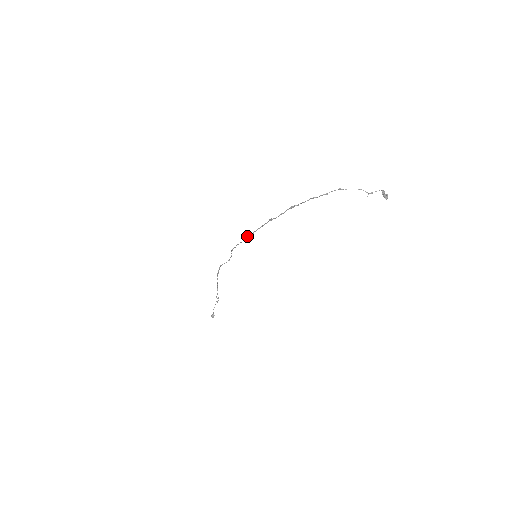
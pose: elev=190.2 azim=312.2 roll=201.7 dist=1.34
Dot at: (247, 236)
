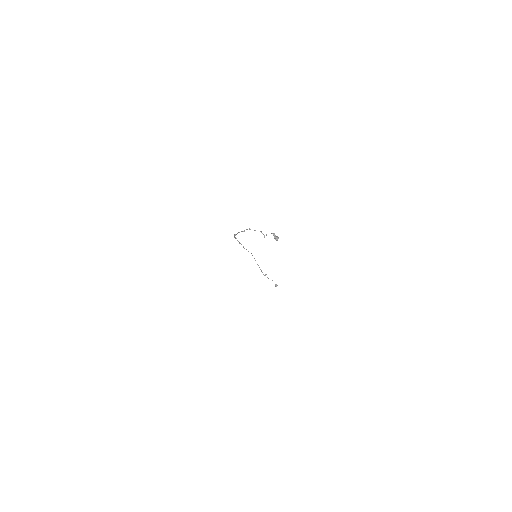
Dot at: (240, 243)
